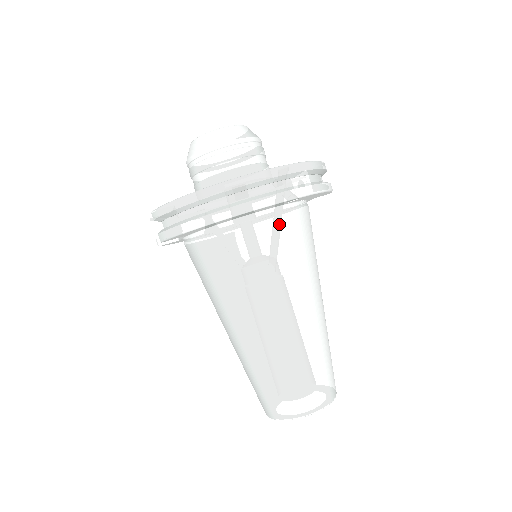
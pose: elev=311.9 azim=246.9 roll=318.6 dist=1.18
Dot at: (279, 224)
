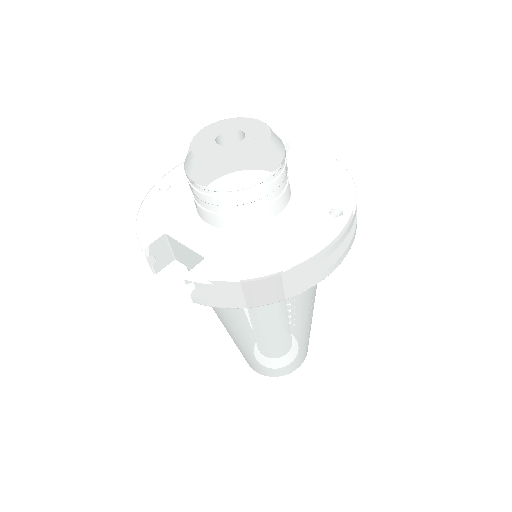
Dot at: occluded
